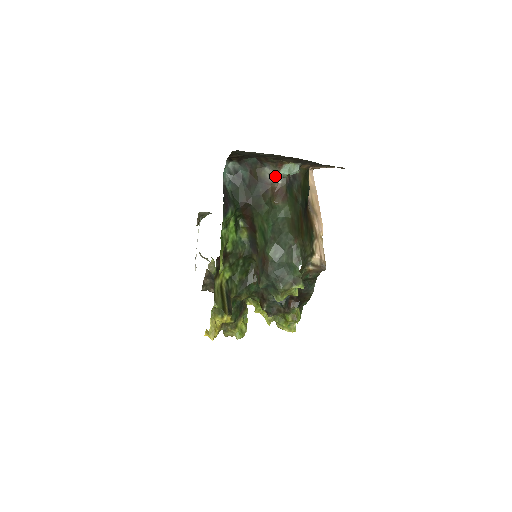
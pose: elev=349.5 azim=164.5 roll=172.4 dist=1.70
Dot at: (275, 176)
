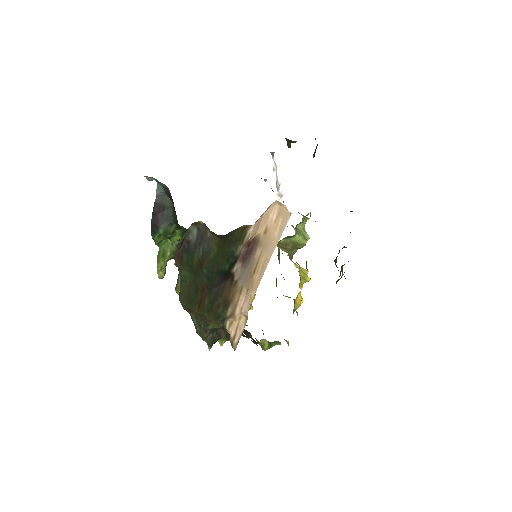
Dot at: occluded
